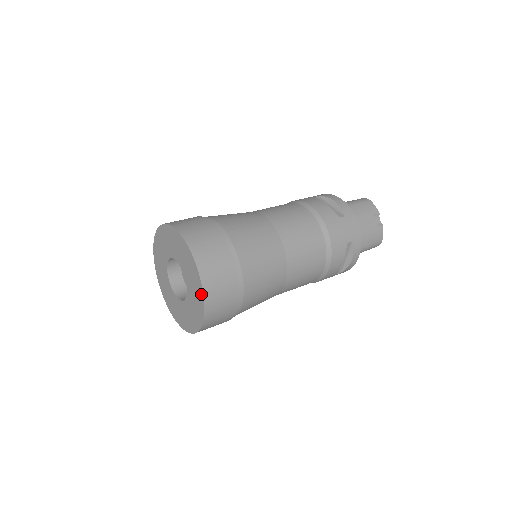
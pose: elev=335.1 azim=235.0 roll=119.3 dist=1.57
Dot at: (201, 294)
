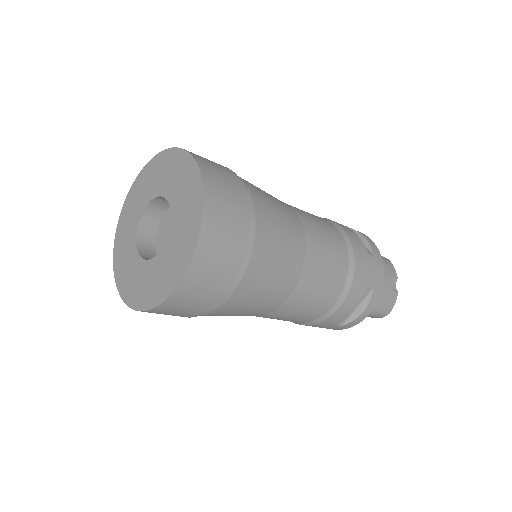
Dot at: (192, 244)
